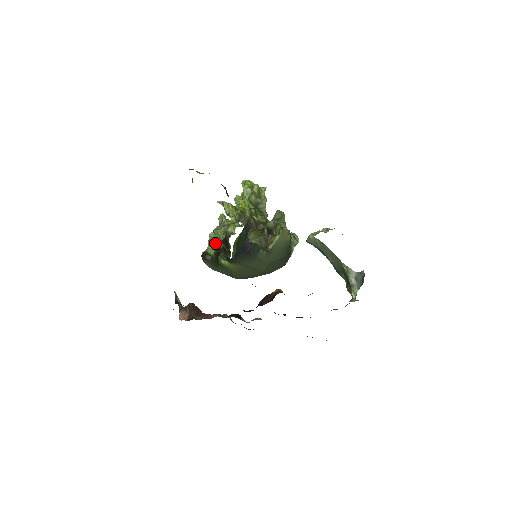
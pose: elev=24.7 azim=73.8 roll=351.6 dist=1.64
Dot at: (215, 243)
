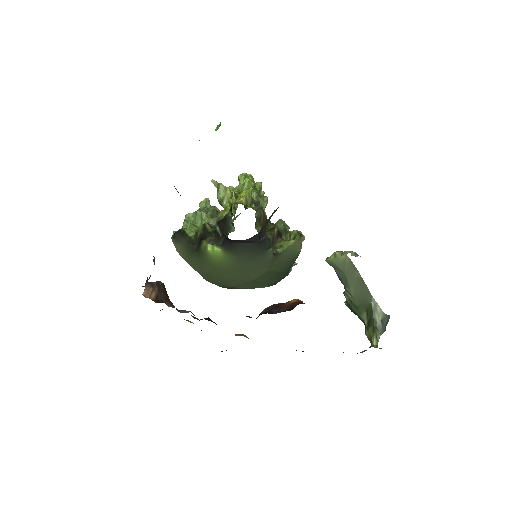
Dot at: (195, 226)
